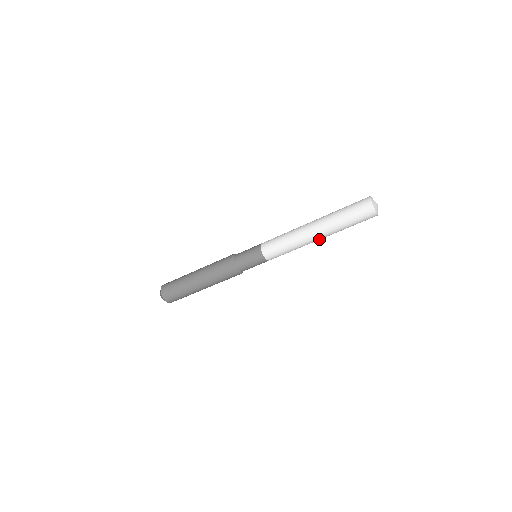
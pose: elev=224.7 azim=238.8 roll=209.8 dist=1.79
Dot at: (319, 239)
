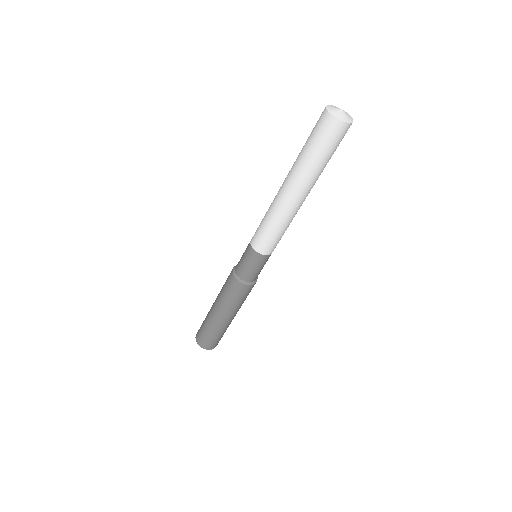
Dot at: (293, 195)
